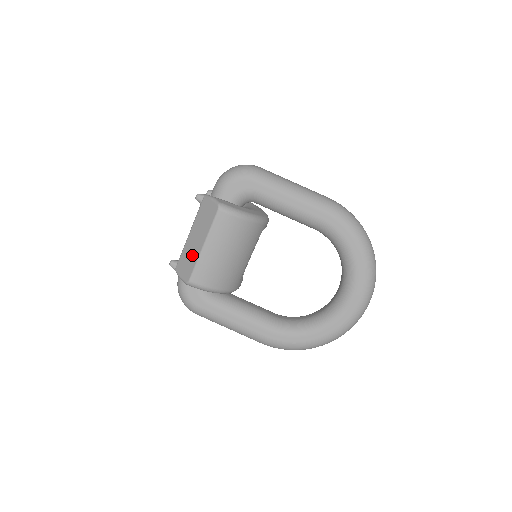
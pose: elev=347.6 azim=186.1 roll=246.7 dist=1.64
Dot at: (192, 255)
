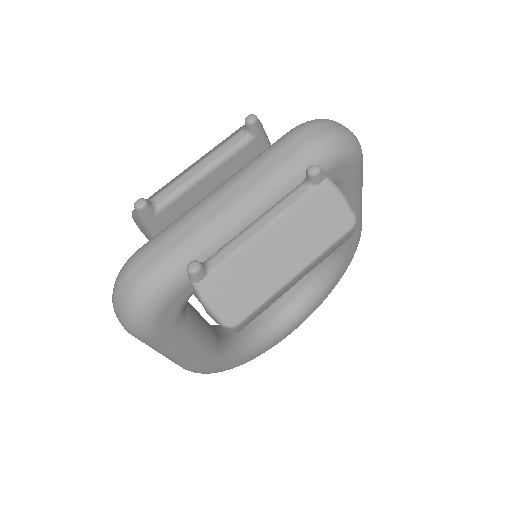
Dot at: (262, 279)
